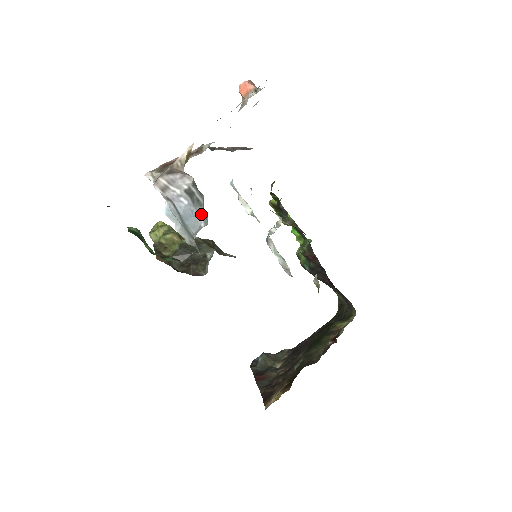
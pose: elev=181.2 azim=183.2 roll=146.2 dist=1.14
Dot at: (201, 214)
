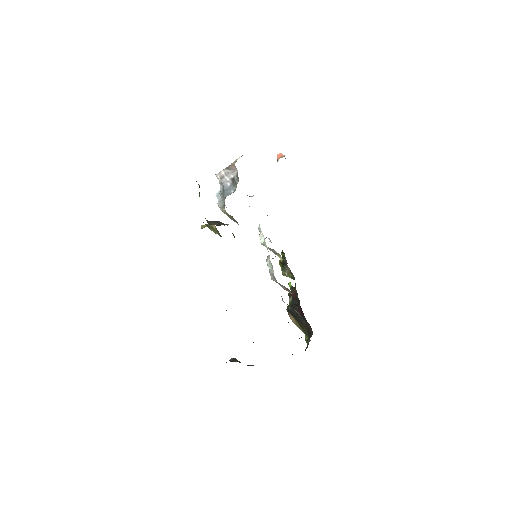
Dot at: (234, 189)
